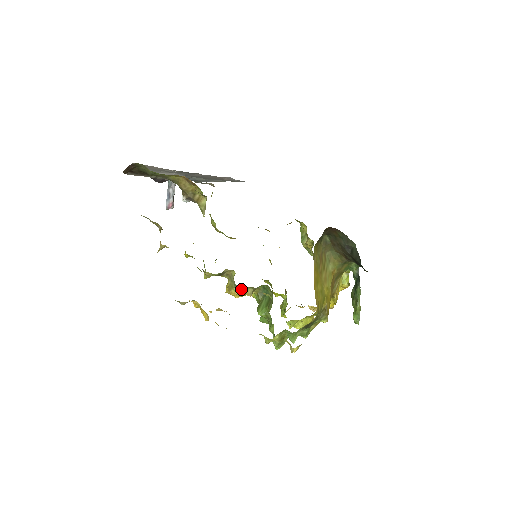
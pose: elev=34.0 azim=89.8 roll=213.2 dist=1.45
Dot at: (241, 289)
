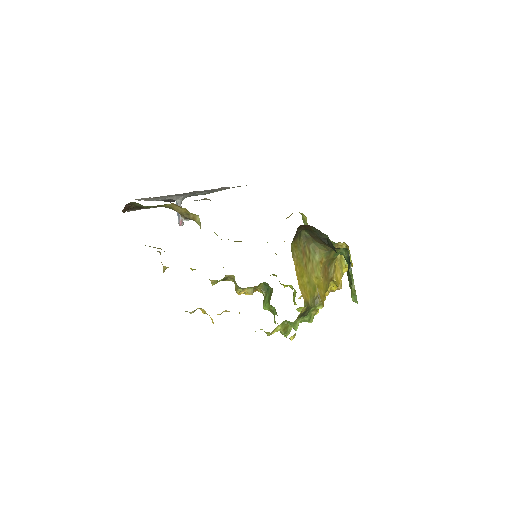
Dot at: (242, 290)
